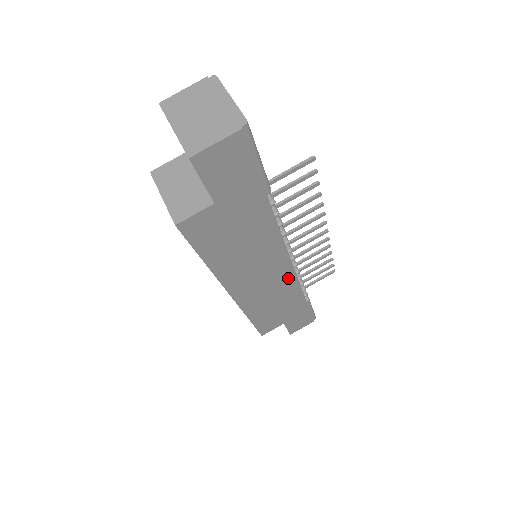
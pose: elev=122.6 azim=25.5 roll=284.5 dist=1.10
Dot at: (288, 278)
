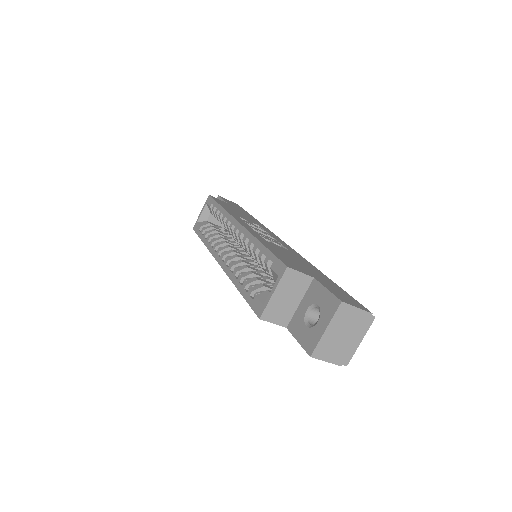
Dot at: occluded
